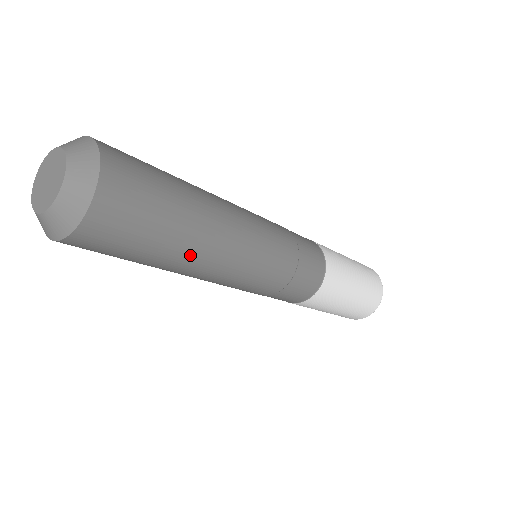
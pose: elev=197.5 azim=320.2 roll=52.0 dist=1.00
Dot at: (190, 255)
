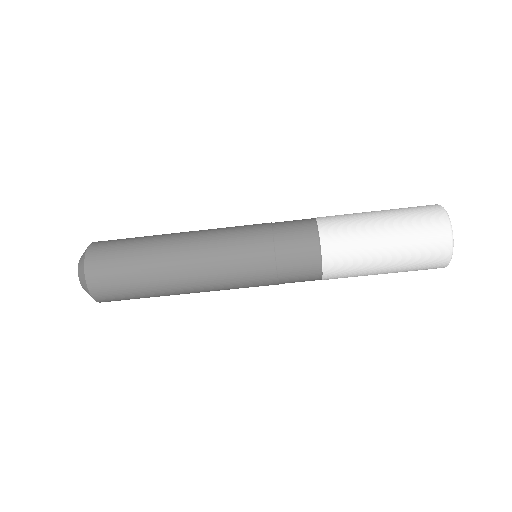
Dot at: (166, 282)
